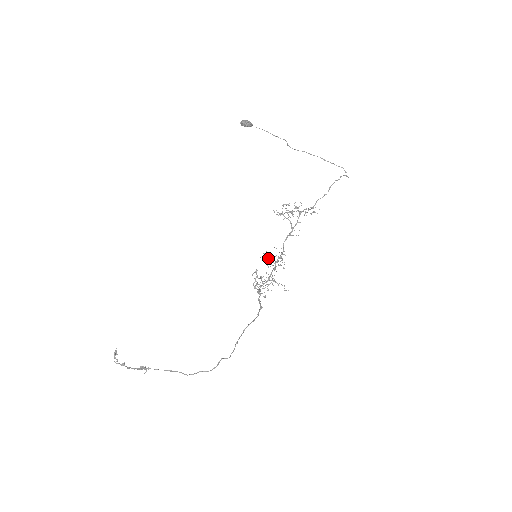
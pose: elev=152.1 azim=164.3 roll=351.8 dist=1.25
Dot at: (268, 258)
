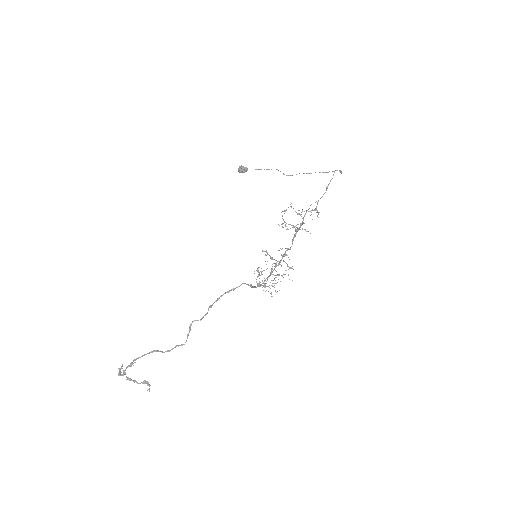
Dot at: (271, 258)
